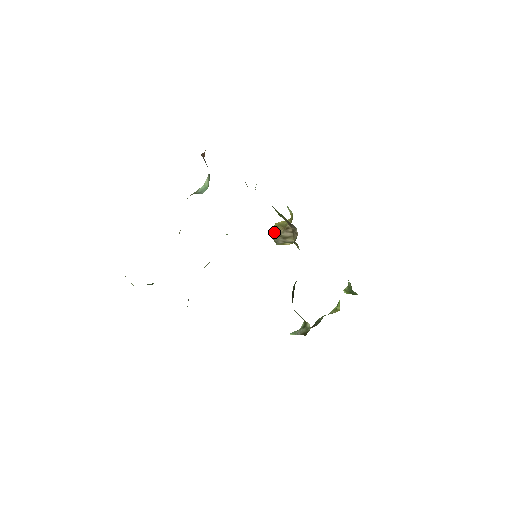
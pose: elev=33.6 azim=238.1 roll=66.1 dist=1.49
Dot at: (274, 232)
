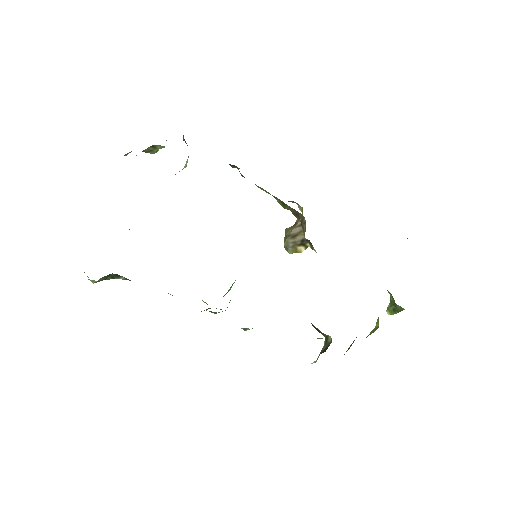
Dot at: (284, 238)
